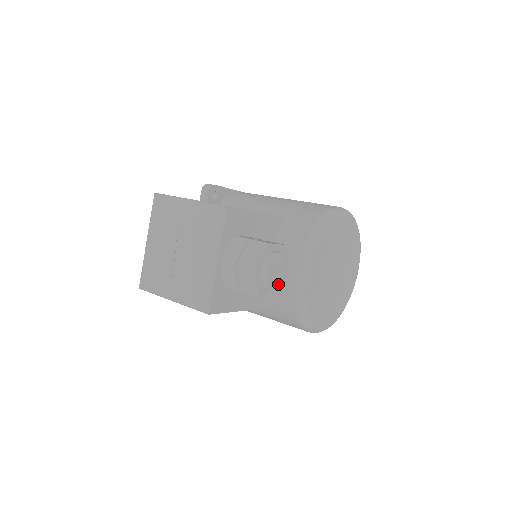
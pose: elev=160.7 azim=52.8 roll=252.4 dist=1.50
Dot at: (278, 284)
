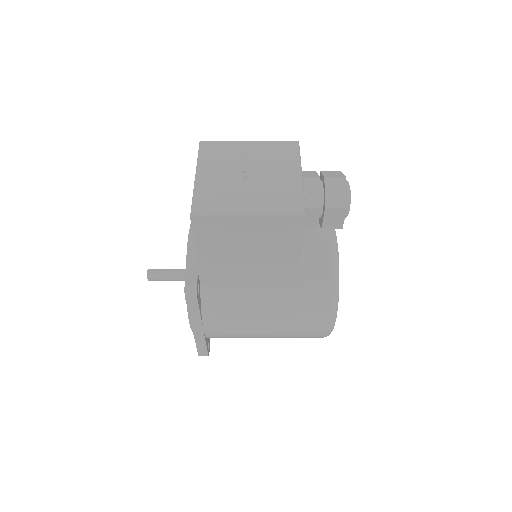
Dot at: occluded
